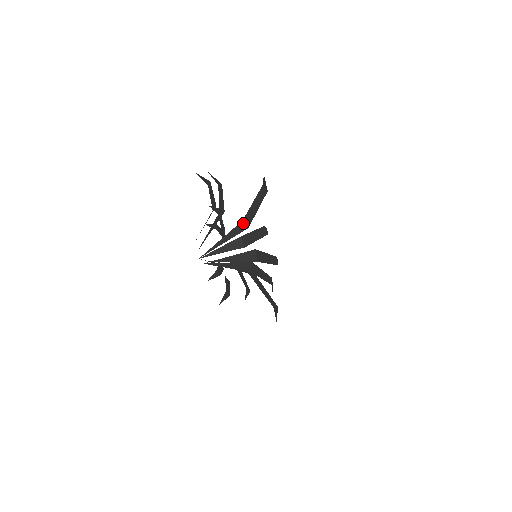
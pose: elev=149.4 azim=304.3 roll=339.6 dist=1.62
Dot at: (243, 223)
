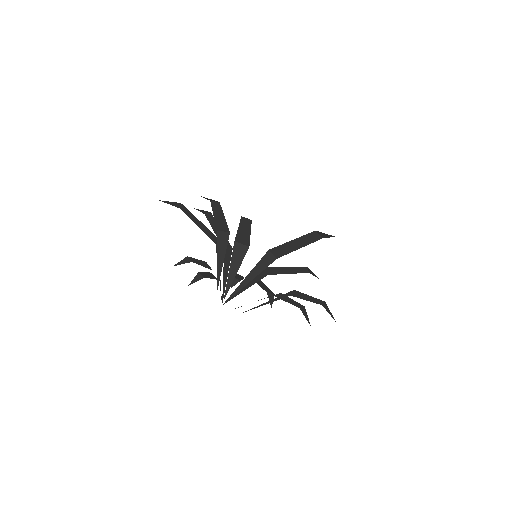
Dot at: (270, 254)
